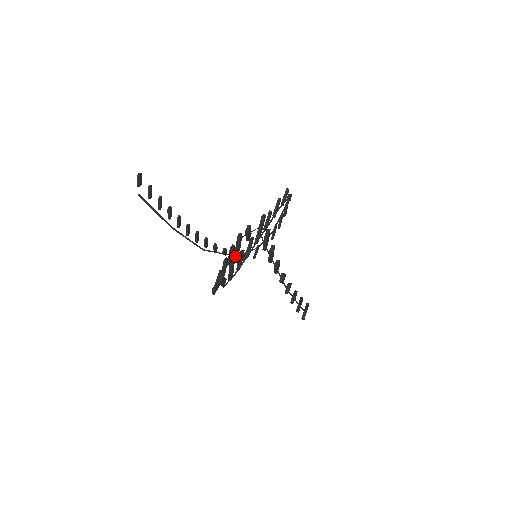
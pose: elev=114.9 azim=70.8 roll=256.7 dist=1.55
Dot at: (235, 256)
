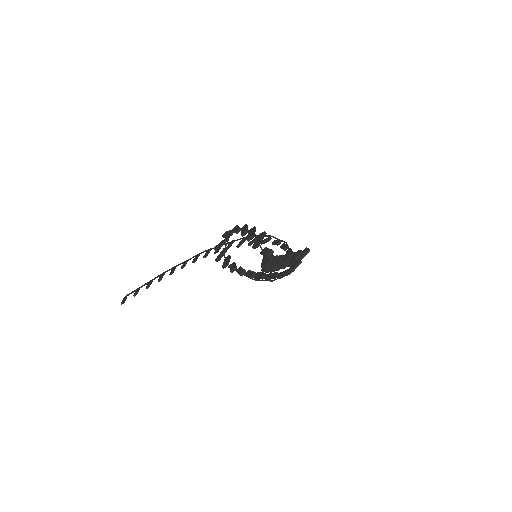
Dot at: (242, 241)
